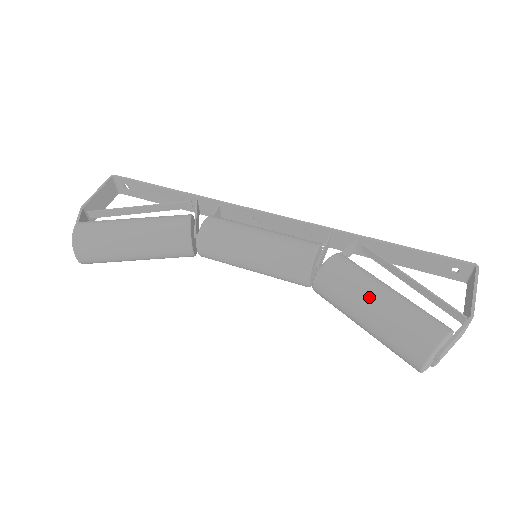
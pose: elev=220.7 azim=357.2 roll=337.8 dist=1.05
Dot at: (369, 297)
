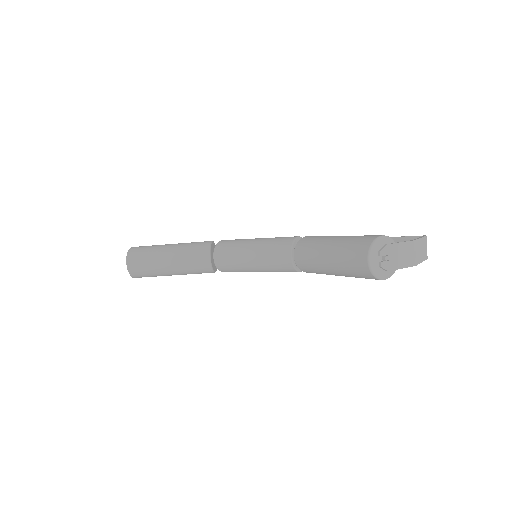
Dot at: (330, 238)
